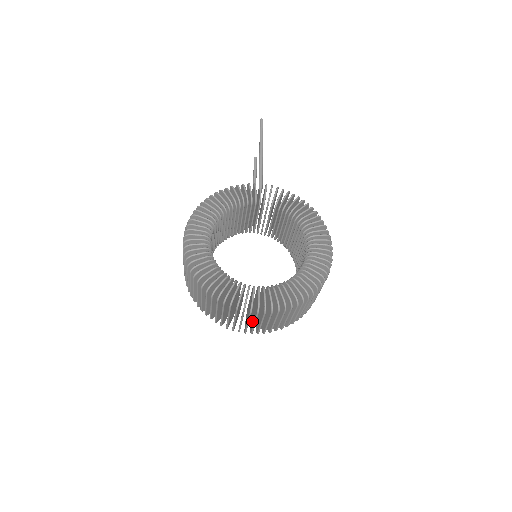
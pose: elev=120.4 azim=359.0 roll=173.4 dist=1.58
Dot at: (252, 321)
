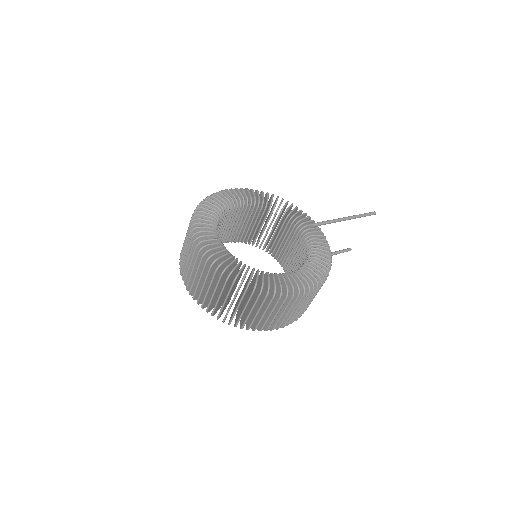
Dot at: occluded
